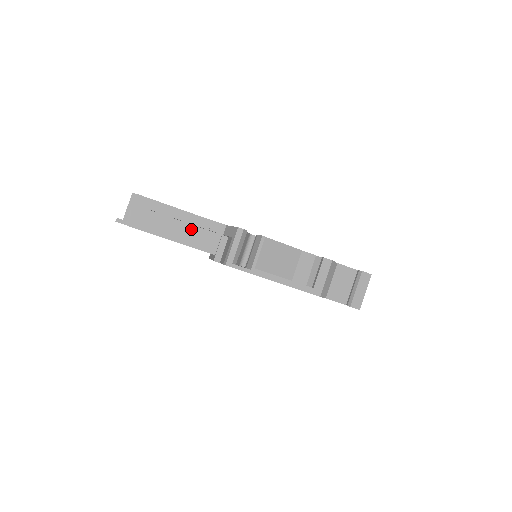
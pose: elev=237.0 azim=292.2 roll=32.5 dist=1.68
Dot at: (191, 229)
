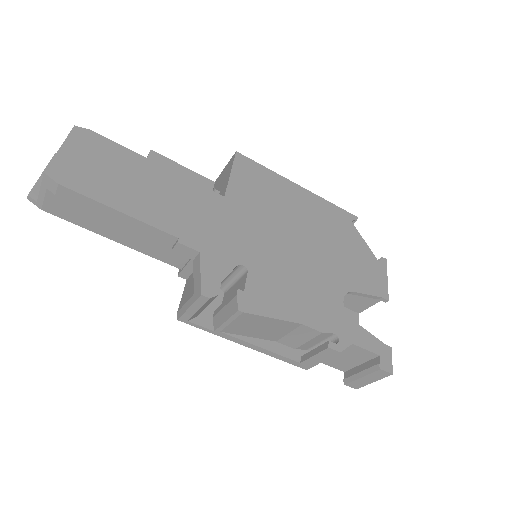
Dot at: (145, 237)
